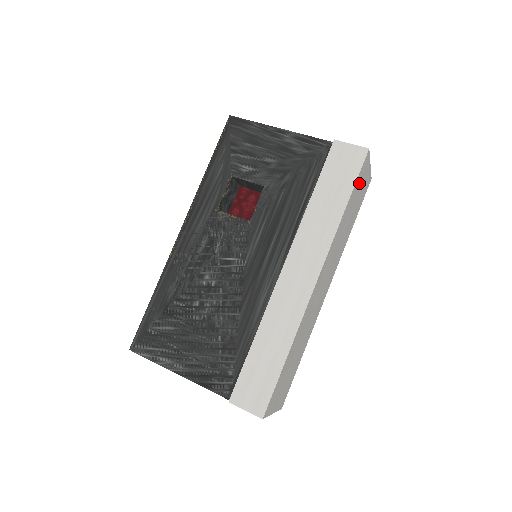
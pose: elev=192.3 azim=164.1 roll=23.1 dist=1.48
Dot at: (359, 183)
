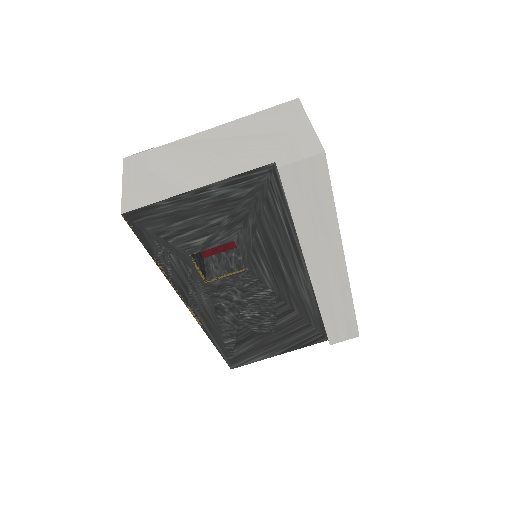
Dot at: occluded
